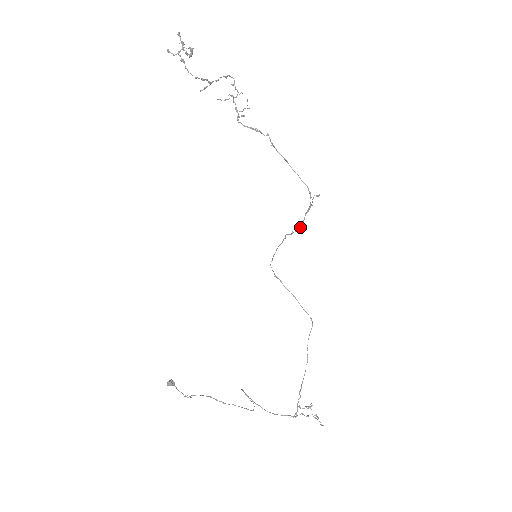
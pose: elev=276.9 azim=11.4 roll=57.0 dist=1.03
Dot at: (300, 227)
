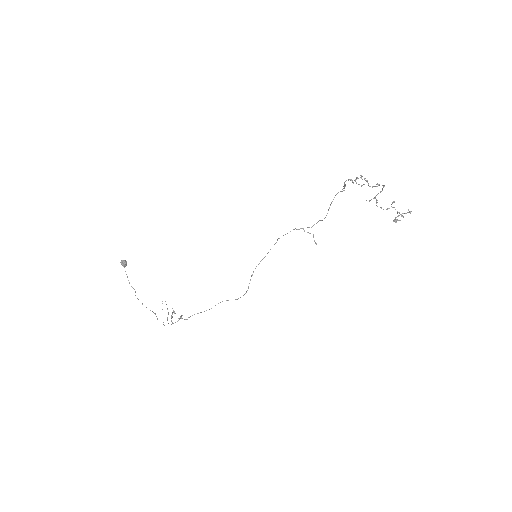
Dot at: (285, 234)
